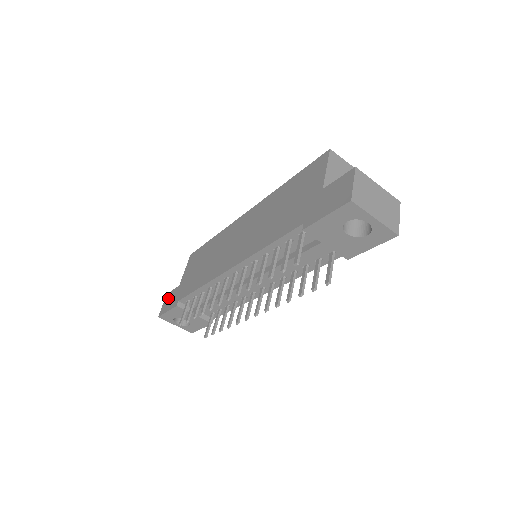
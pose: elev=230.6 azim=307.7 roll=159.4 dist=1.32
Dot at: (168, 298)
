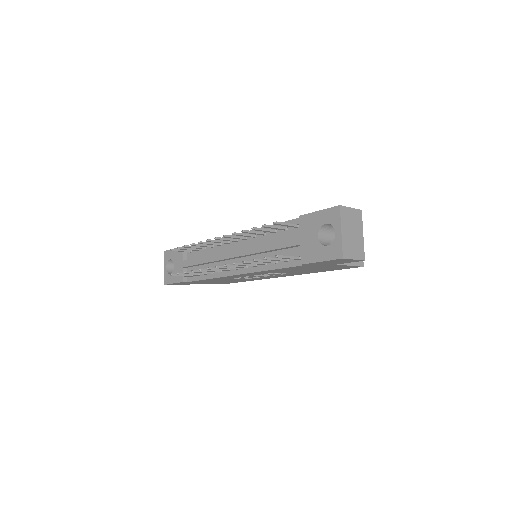
Dot at: occluded
